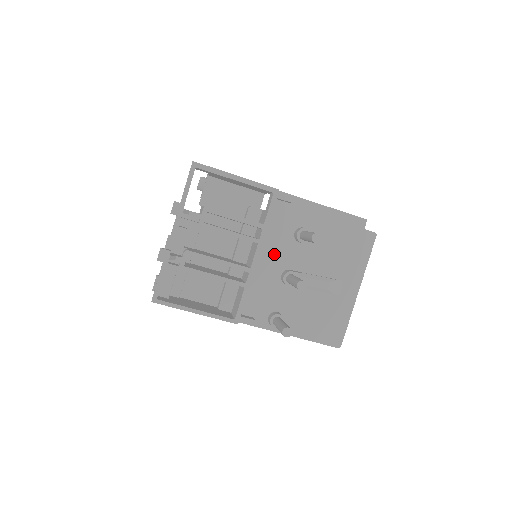
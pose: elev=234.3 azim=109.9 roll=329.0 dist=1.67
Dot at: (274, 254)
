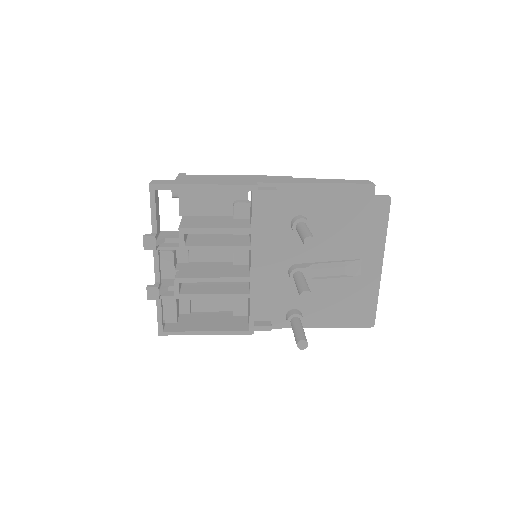
Dot at: (274, 252)
